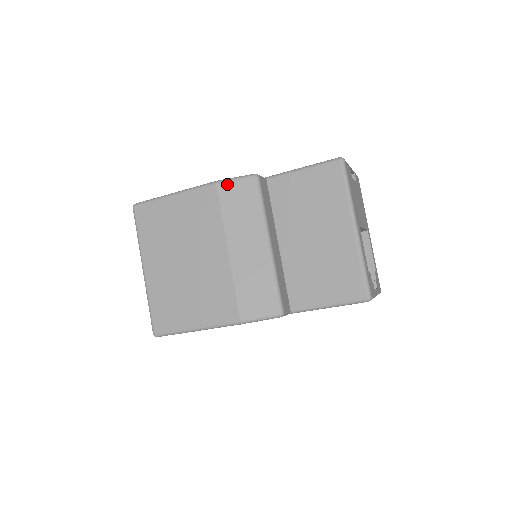
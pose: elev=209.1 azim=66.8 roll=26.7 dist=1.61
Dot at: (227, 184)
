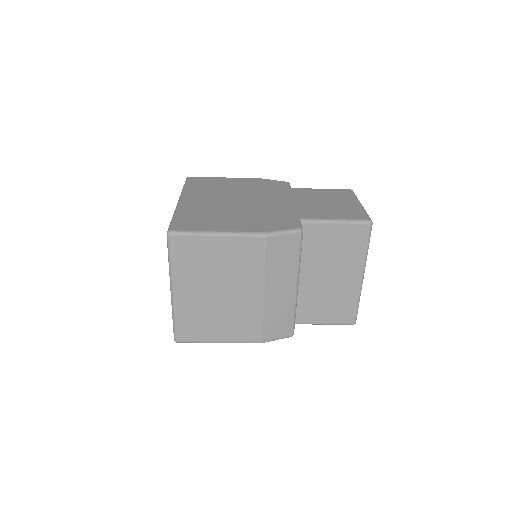
Dot at: (276, 238)
